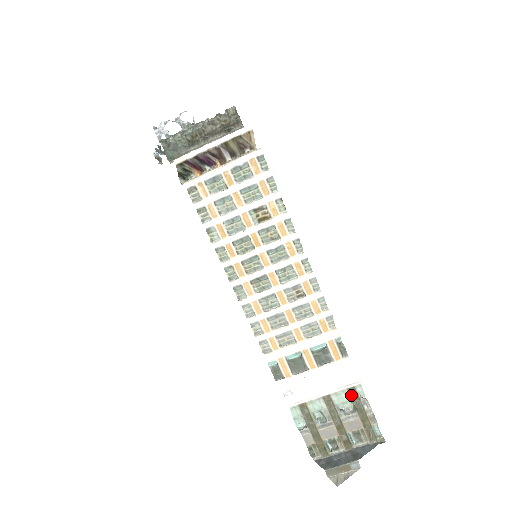
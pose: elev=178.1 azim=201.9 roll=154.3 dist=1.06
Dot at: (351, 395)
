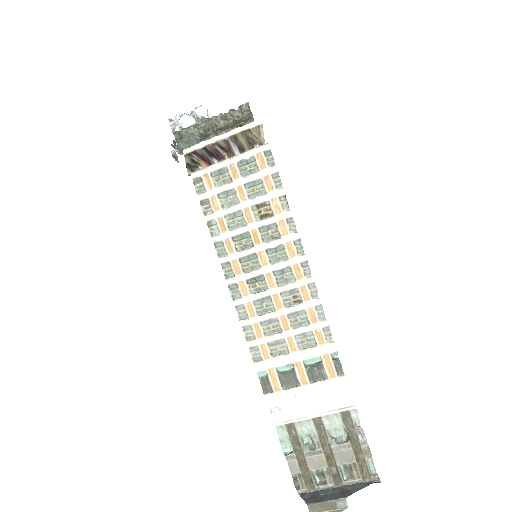
Dot at: (344, 420)
